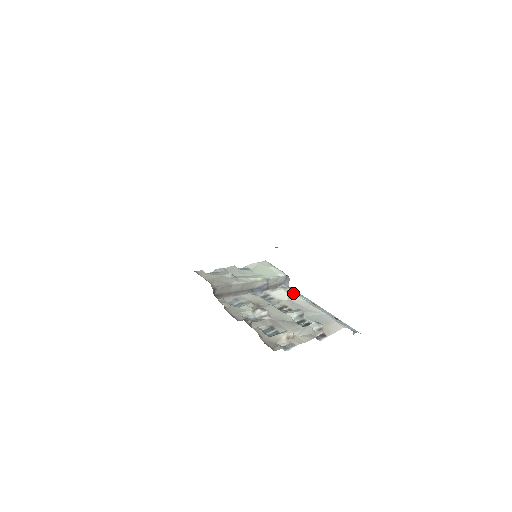
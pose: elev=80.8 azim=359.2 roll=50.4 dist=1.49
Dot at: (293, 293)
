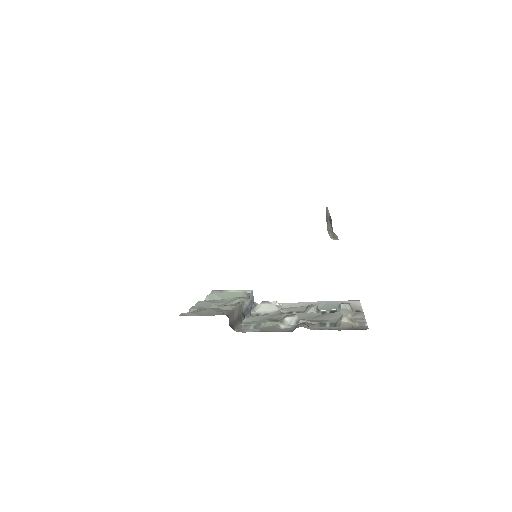
Dot at: occluded
